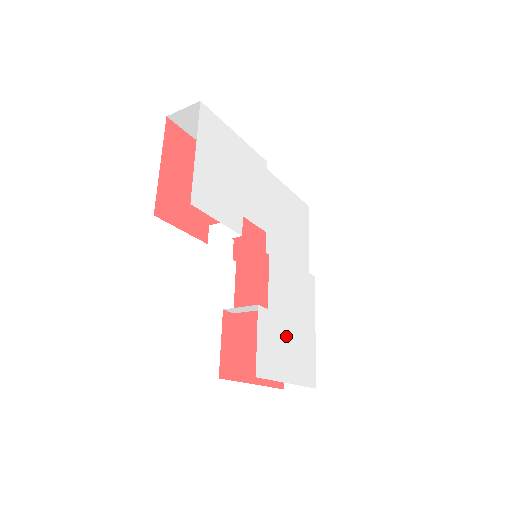
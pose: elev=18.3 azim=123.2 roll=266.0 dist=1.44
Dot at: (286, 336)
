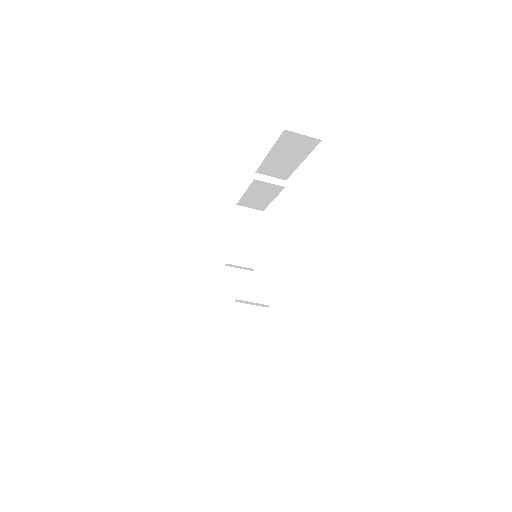
Dot at: occluded
